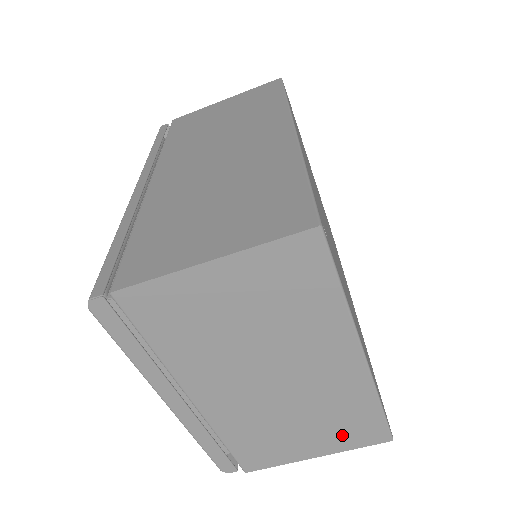
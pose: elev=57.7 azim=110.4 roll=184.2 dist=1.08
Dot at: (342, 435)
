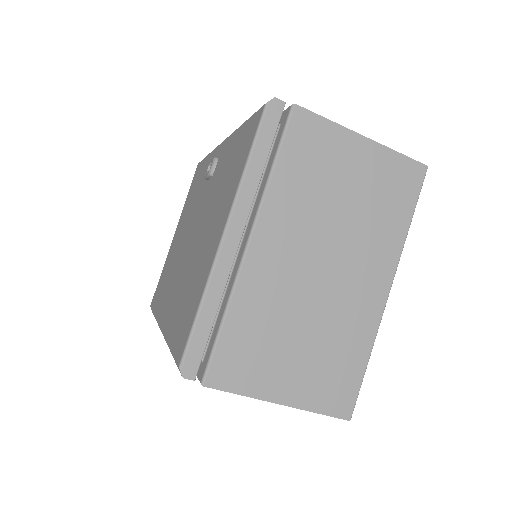
Dot at: (320, 383)
